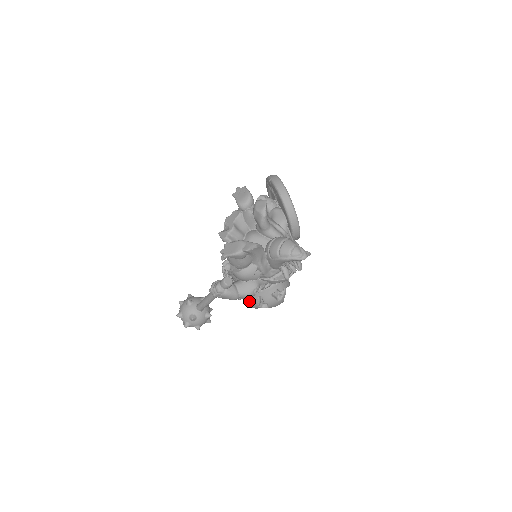
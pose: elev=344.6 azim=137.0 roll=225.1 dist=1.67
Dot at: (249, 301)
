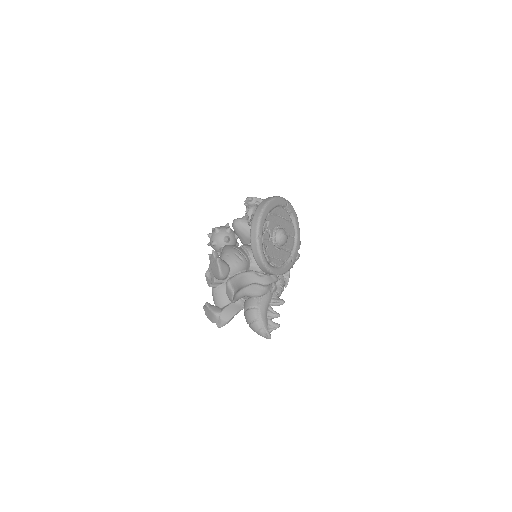
Dot at: occluded
